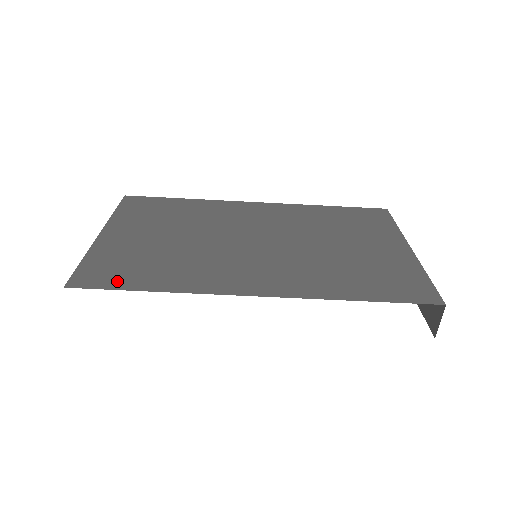
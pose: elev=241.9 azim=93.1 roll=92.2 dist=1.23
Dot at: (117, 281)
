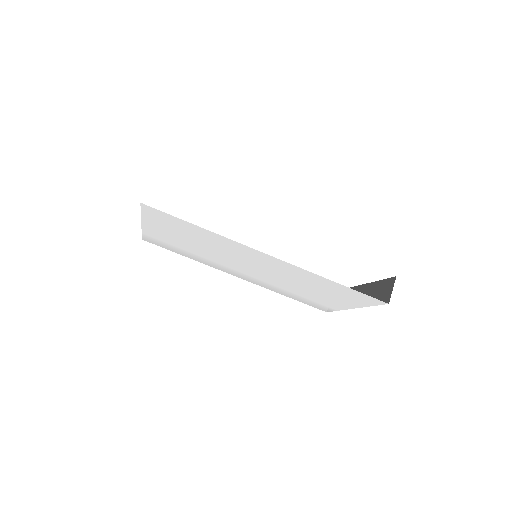
Dot at: occluded
